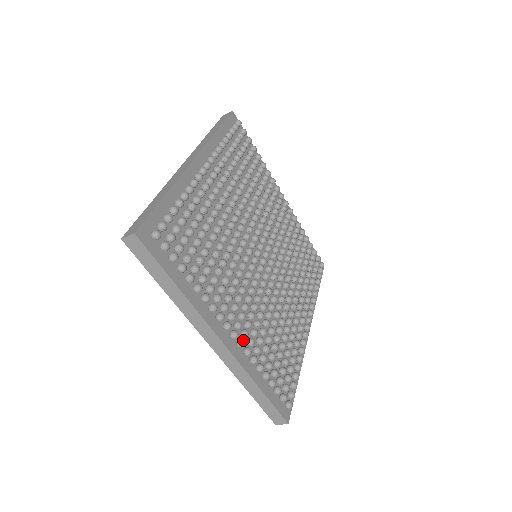
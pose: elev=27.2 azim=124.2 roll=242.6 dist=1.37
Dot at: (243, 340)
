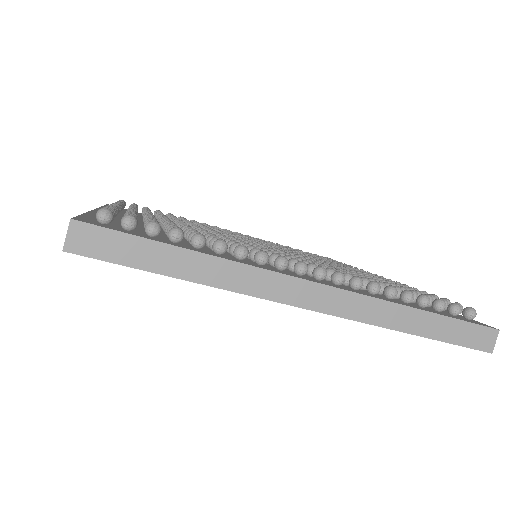
Dot at: (336, 271)
